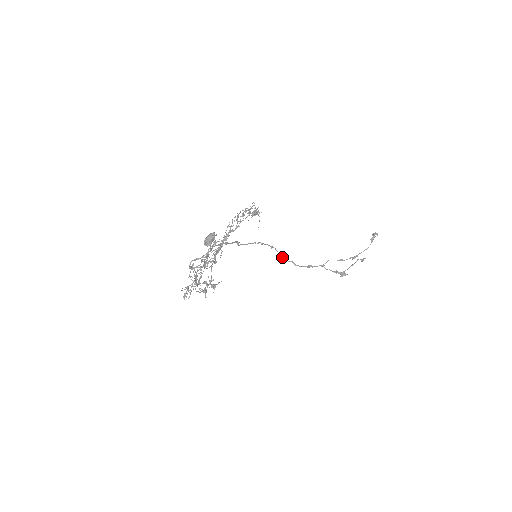
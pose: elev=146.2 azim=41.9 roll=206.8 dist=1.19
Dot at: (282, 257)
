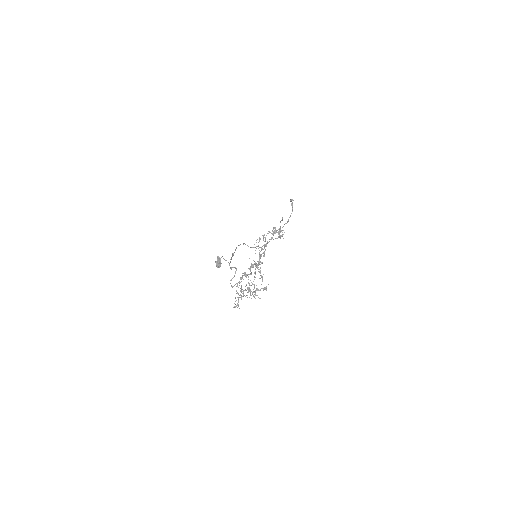
Dot at: (250, 247)
